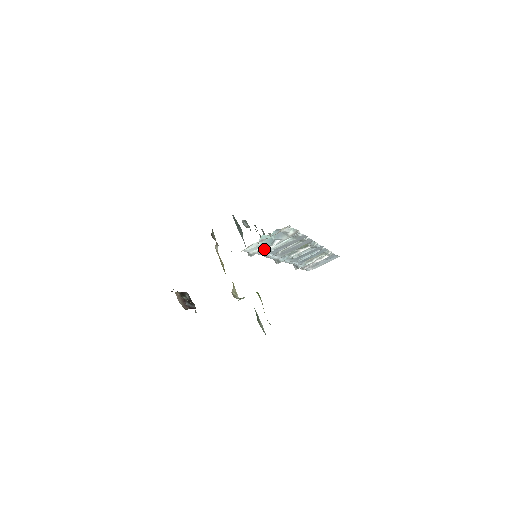
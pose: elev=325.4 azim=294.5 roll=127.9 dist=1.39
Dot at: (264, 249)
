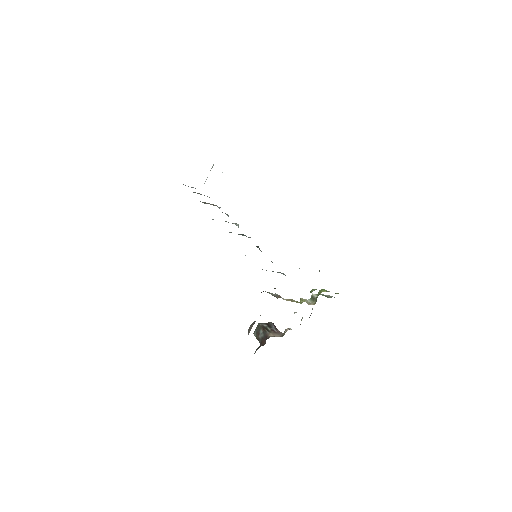
Dot at: occluded
